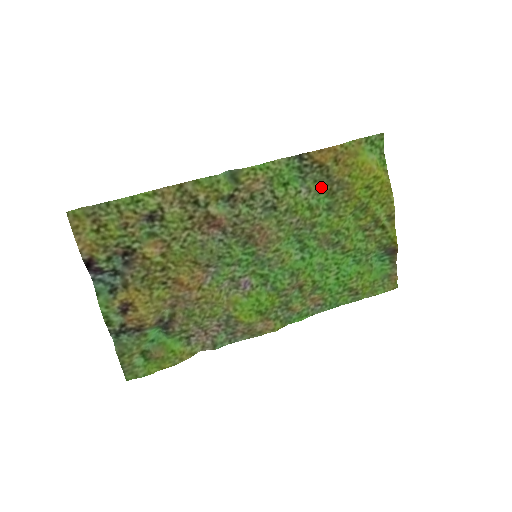
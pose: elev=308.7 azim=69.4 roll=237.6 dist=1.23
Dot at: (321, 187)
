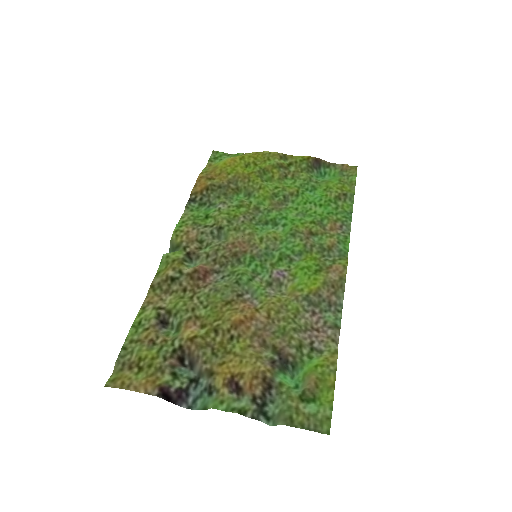
Dot at: (227, 195)
